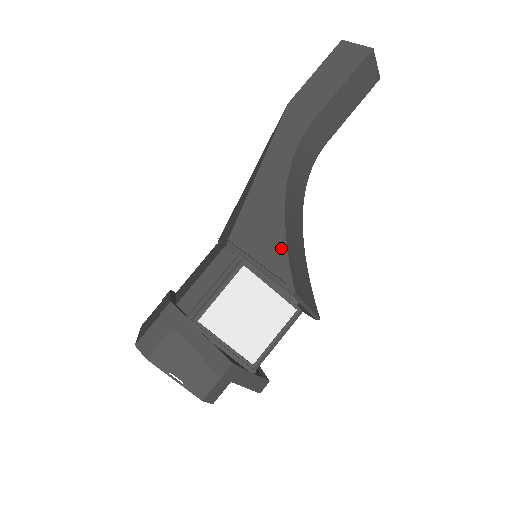
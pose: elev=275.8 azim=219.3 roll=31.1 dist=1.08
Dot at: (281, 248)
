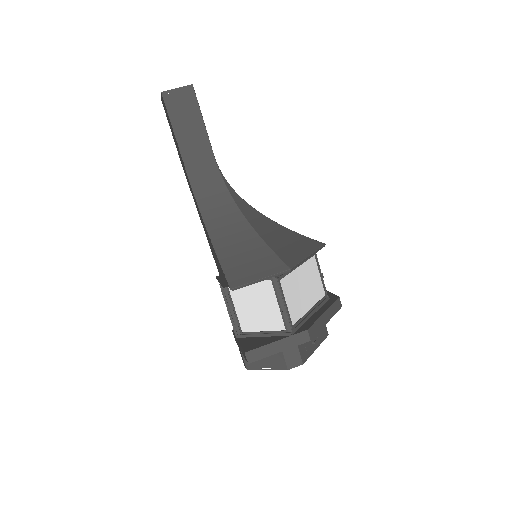
Dot at: (219, 264)
